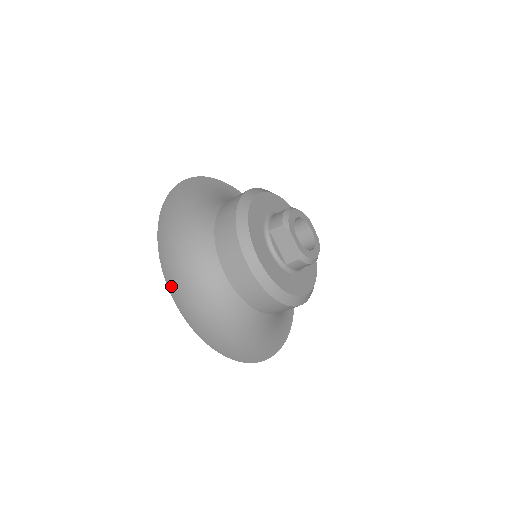
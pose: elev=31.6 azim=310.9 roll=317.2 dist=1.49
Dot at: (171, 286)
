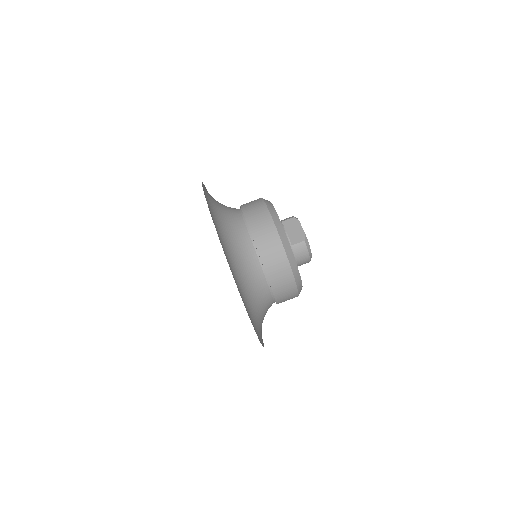
Dot at: (209, 208)
